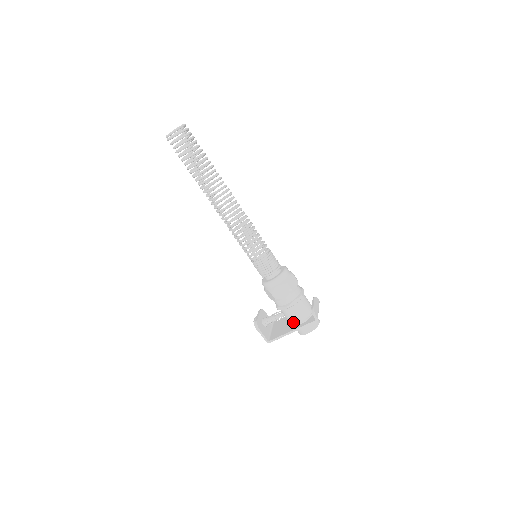
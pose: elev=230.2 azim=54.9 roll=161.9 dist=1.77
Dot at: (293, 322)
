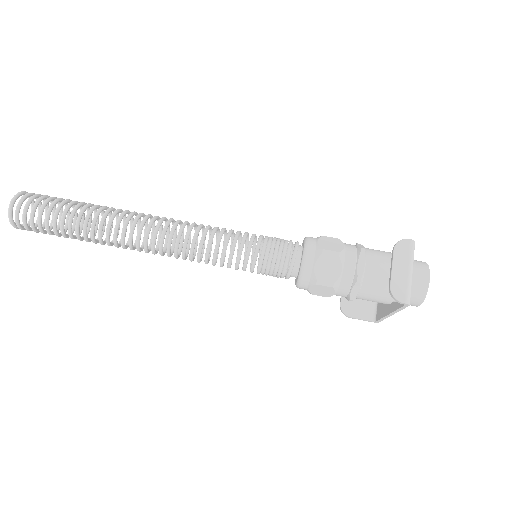
Dot at: occluded
